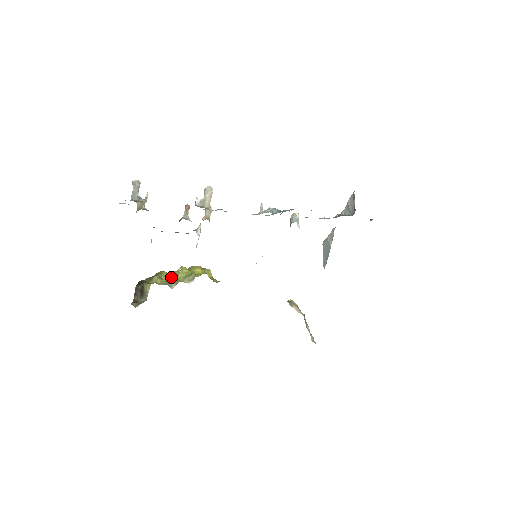
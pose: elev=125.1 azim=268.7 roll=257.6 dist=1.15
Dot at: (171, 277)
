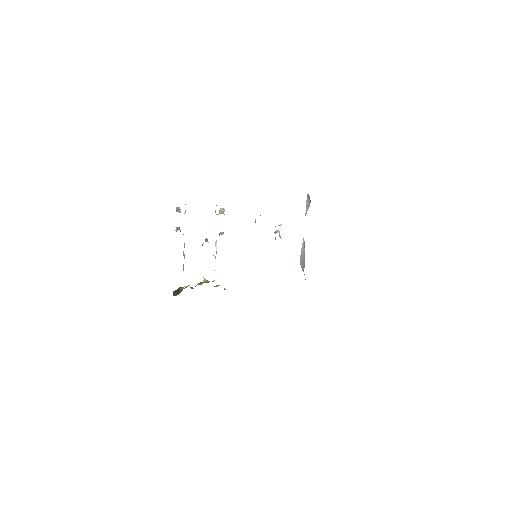
Dot at: occluded
